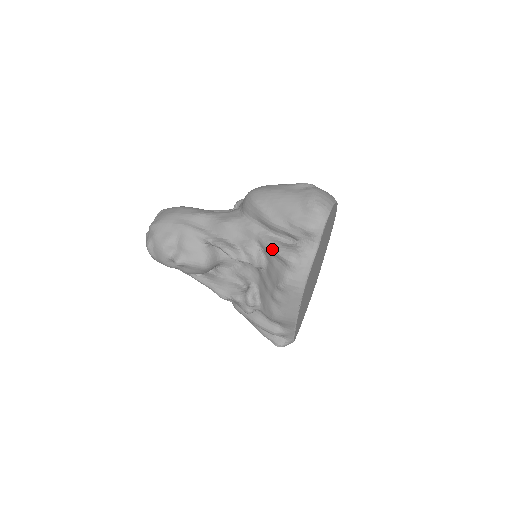
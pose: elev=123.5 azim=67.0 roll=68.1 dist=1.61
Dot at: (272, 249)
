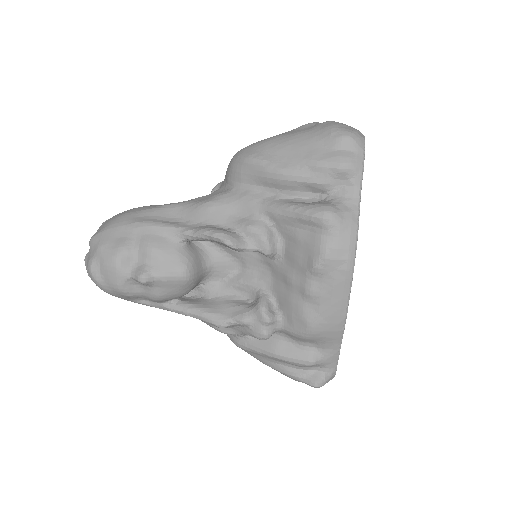
Dot at: (292, 212)
